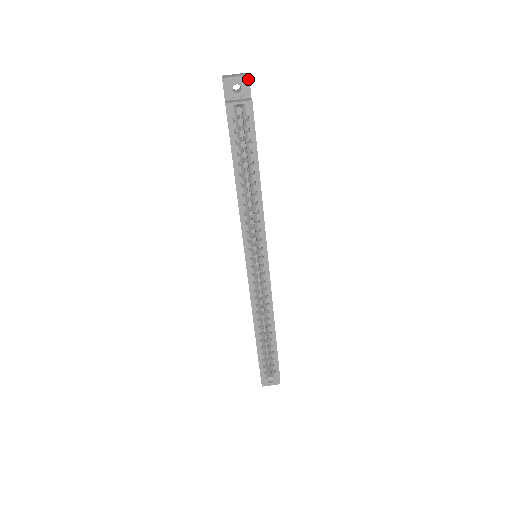
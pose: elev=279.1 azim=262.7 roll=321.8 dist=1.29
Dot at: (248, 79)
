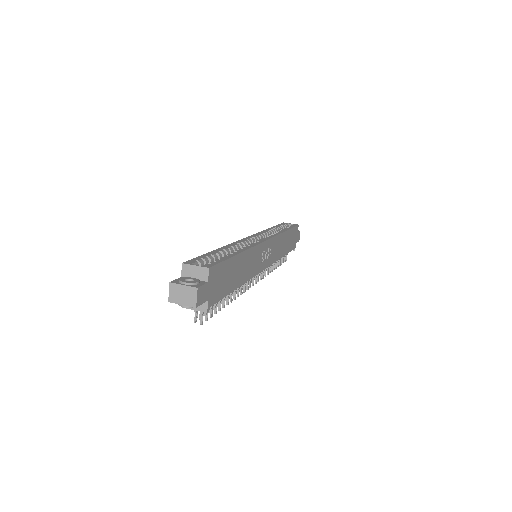
Dot at: (299, 231)
